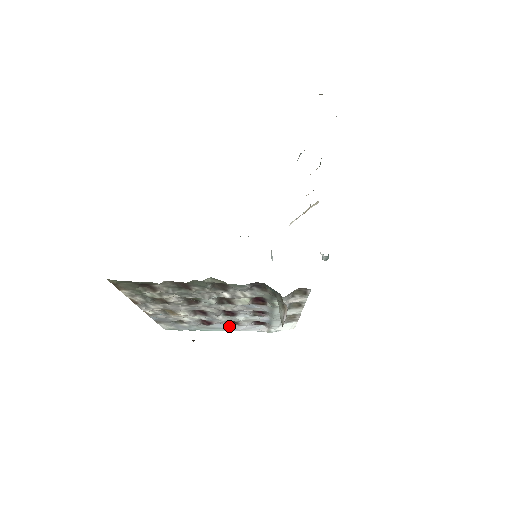
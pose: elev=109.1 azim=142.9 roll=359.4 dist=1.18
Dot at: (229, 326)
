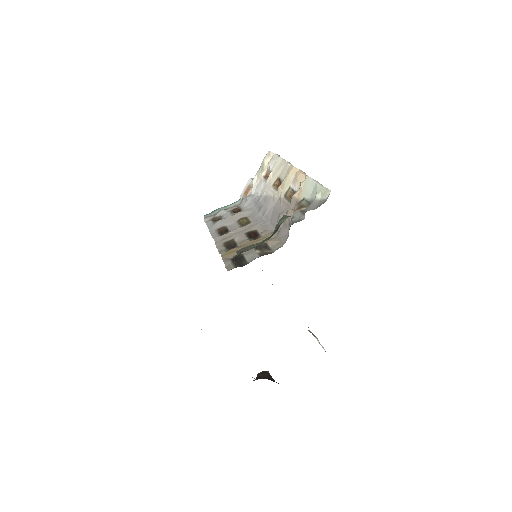
Dot at: occluded
